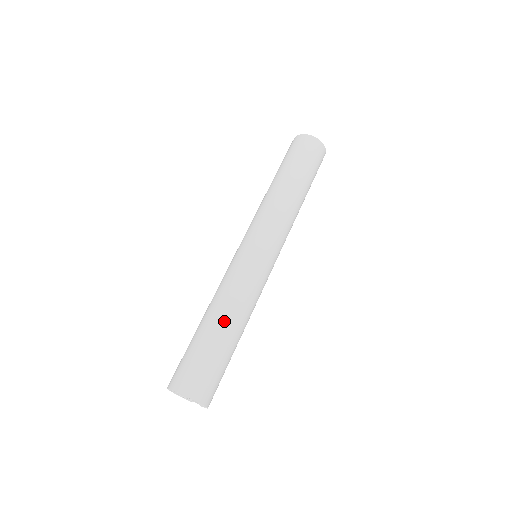
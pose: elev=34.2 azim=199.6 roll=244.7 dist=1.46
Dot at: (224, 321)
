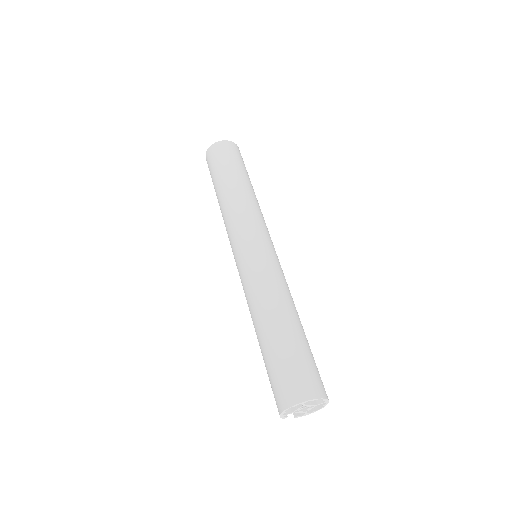
Dot at: (299, 319)
